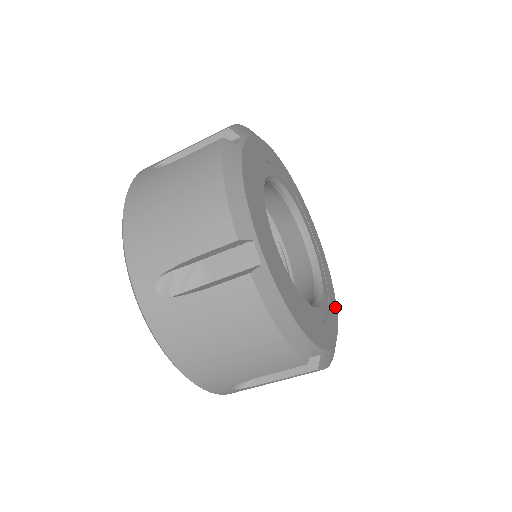
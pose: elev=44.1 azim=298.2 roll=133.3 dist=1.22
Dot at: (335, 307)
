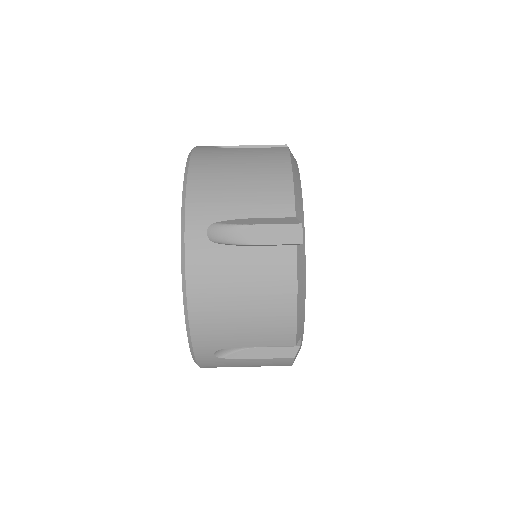
Dot at: occluded
